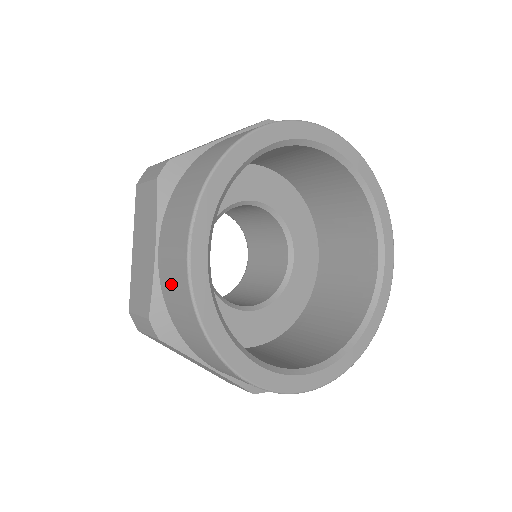
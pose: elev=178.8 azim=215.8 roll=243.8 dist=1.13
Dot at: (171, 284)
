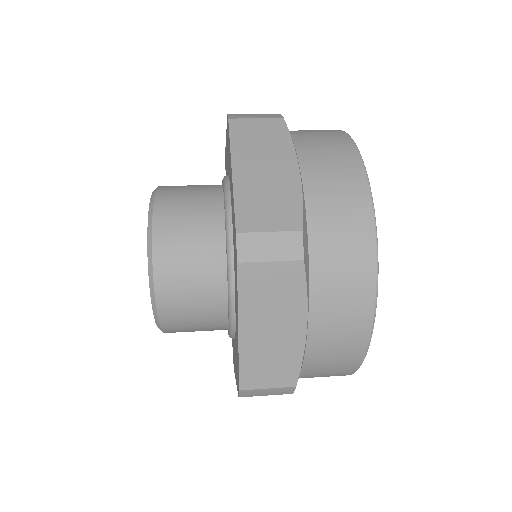
Dot at: (333, 200)
